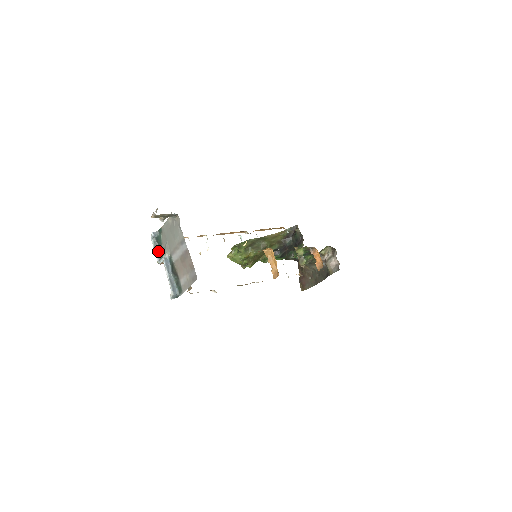
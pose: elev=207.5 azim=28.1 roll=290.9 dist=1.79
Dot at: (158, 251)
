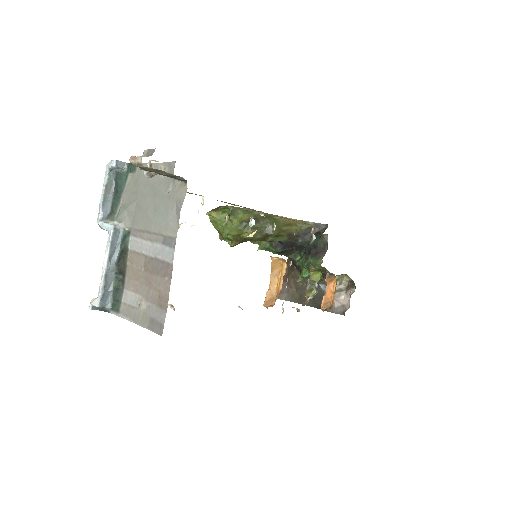
Dot at: (109, 199)
